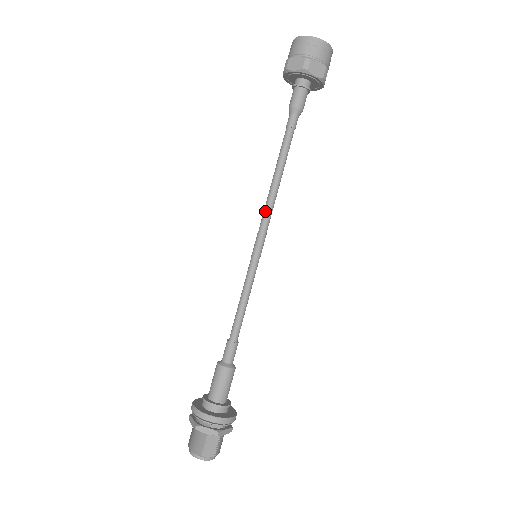
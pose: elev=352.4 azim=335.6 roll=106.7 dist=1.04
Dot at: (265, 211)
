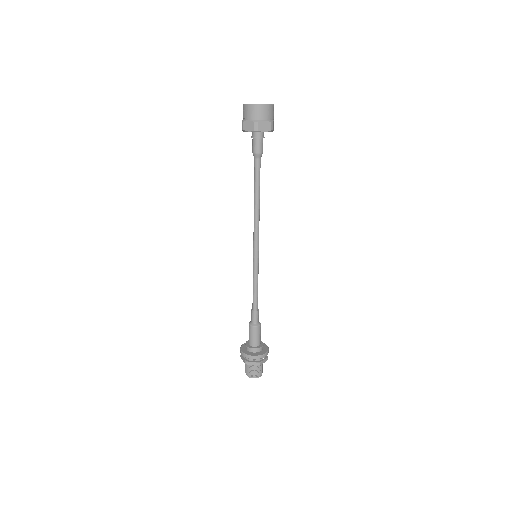
Dot at: (257, 228)
